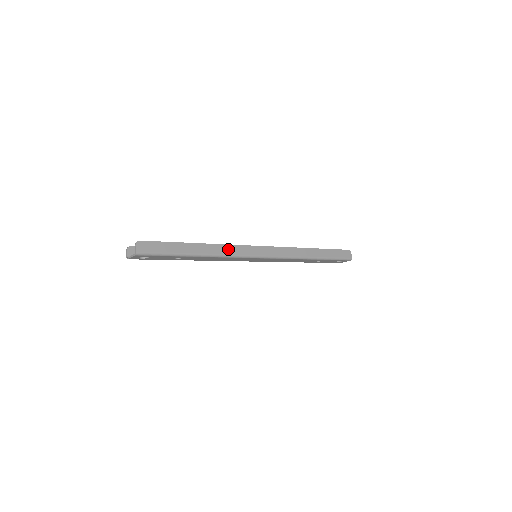
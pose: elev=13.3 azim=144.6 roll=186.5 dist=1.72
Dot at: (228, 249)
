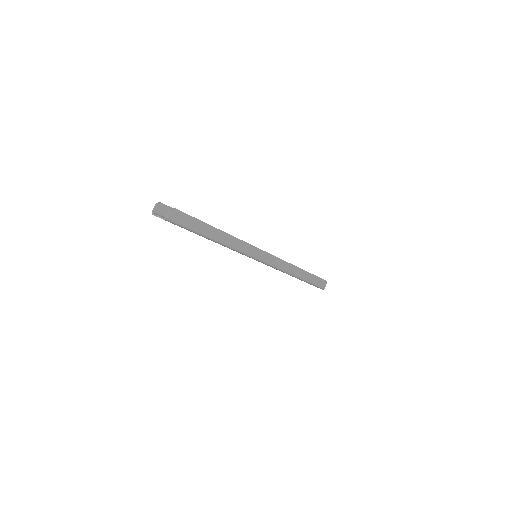
Dot at: (240, 244)
